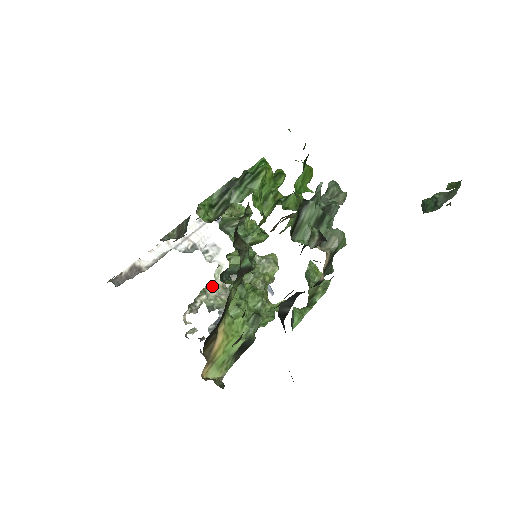
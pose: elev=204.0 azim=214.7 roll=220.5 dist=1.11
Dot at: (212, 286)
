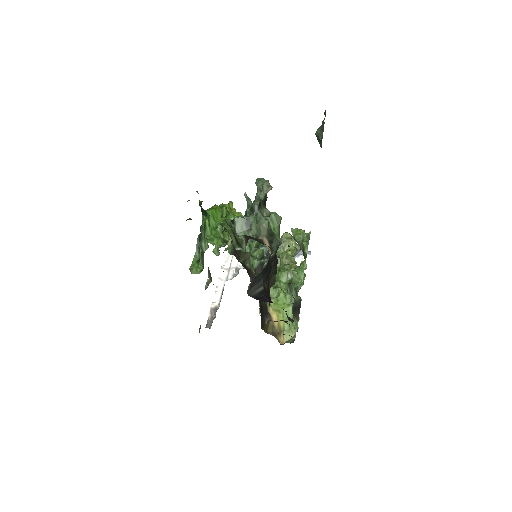
Dot at: occluded
